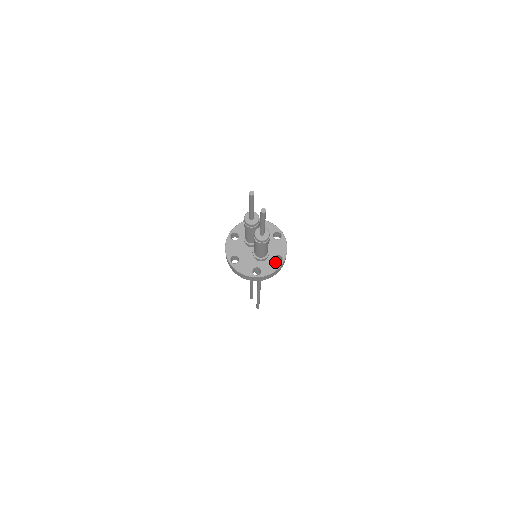
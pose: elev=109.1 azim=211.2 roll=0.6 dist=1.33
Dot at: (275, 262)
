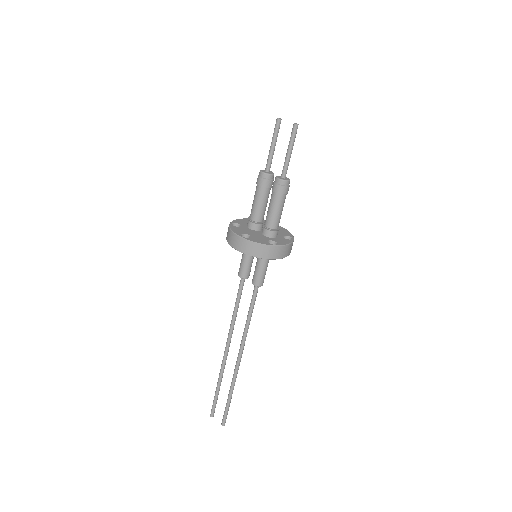
Dot at: (286, 239)
